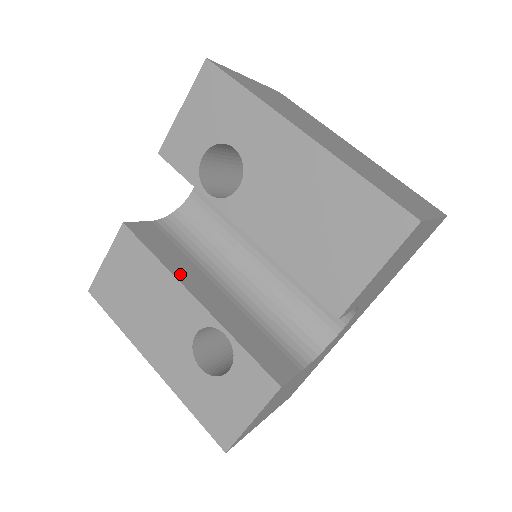
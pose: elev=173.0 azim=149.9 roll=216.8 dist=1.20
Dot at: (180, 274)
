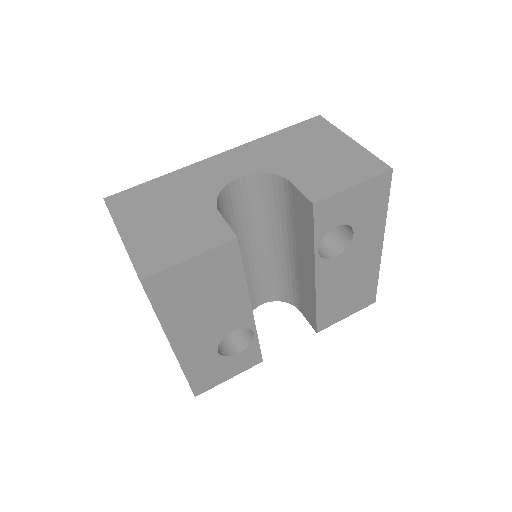
Dot at: occluded
